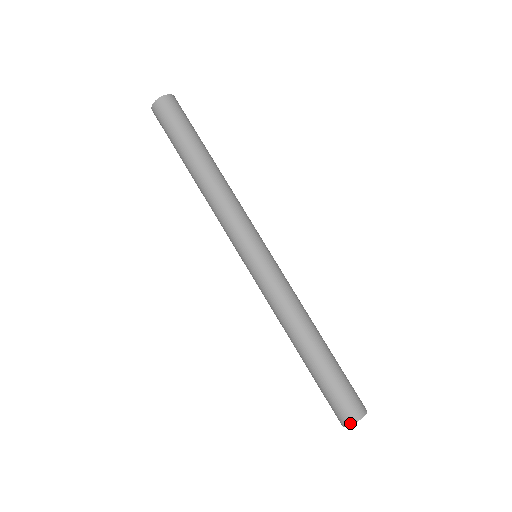
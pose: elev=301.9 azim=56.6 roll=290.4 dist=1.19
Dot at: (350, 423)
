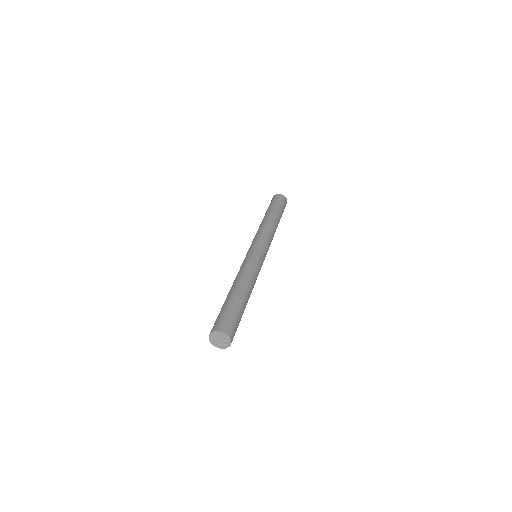
Dot at: (212, 331)
